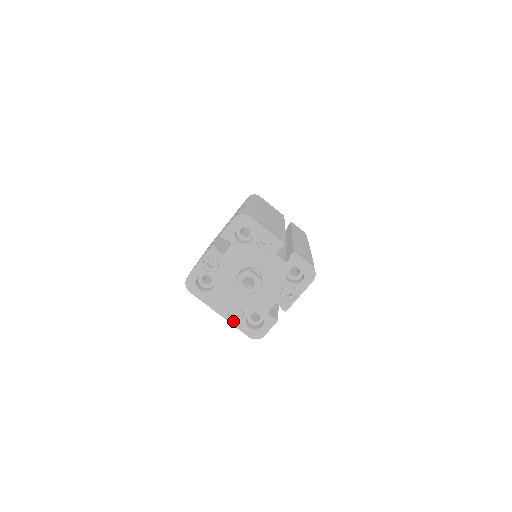
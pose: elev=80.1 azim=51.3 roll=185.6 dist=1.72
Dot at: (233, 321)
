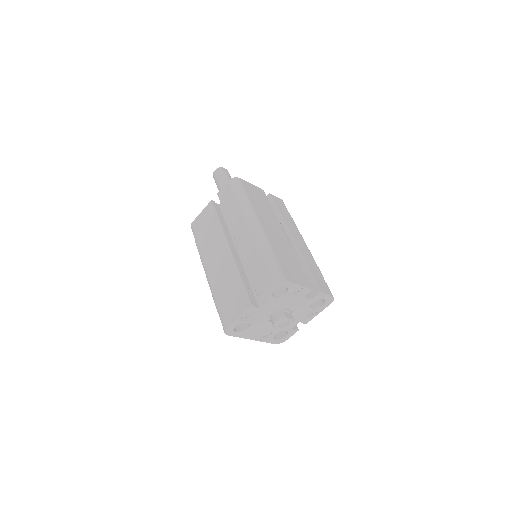
Dot at: (263, 339)
